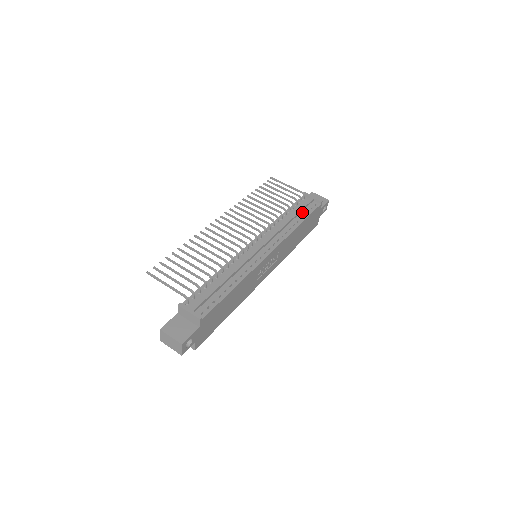
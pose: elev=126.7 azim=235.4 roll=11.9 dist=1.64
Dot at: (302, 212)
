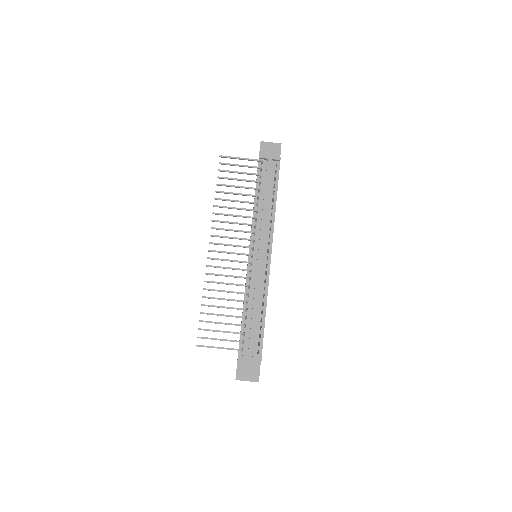
Dot at: (270, 184)
